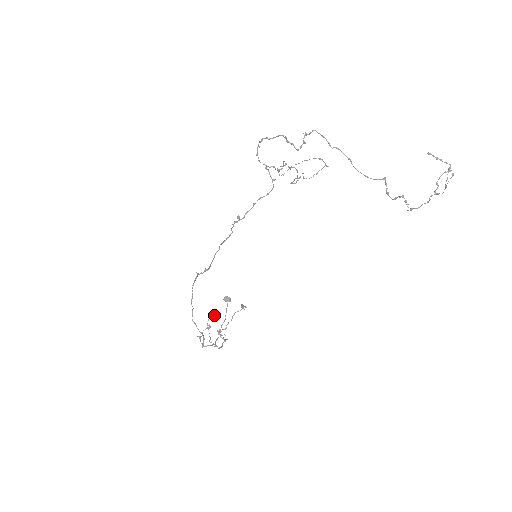
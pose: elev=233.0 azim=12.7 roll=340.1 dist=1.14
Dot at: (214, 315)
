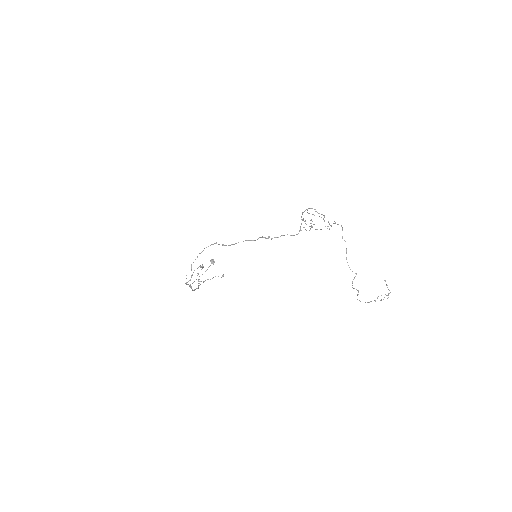
Dot at: (202, 268)
